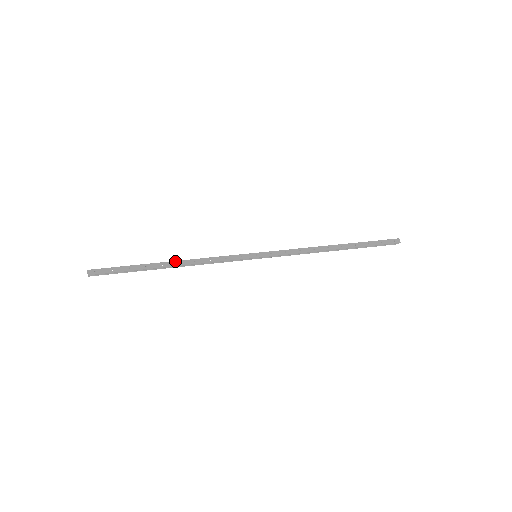
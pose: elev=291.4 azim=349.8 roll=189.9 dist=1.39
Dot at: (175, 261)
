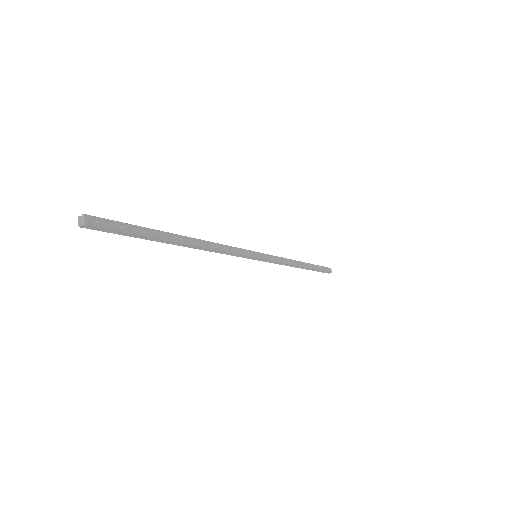
Dot at: (193, 238)
